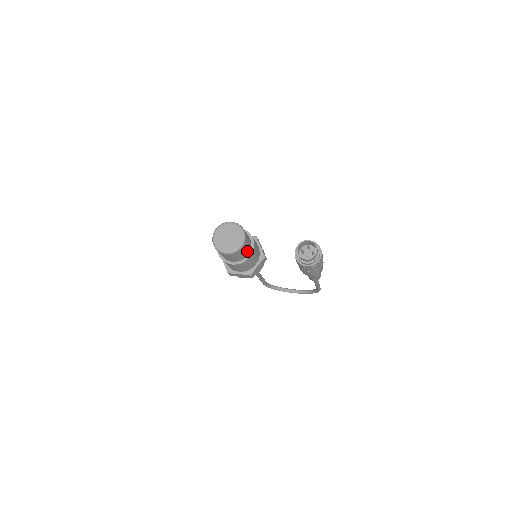
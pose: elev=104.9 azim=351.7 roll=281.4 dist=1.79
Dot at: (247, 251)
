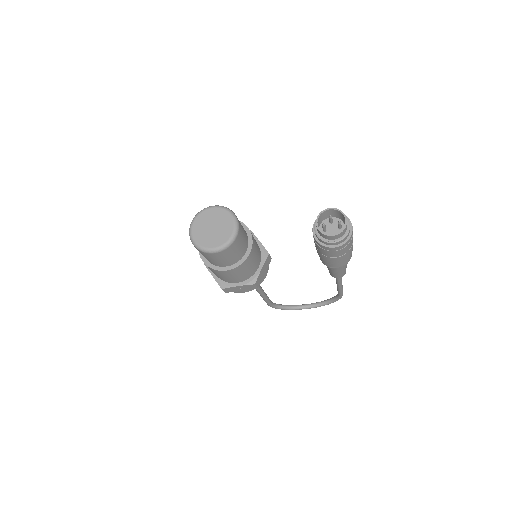
Dot at: (244, 245)
